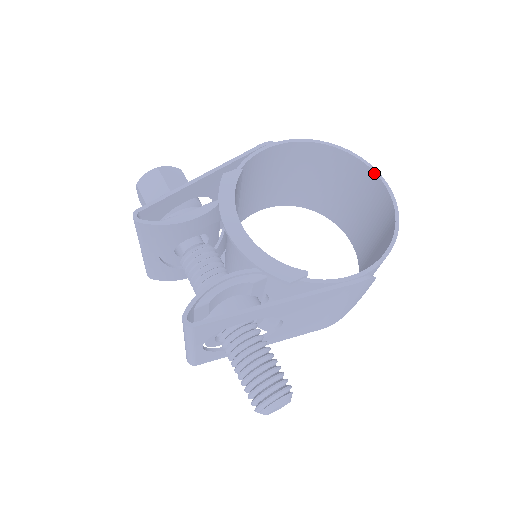
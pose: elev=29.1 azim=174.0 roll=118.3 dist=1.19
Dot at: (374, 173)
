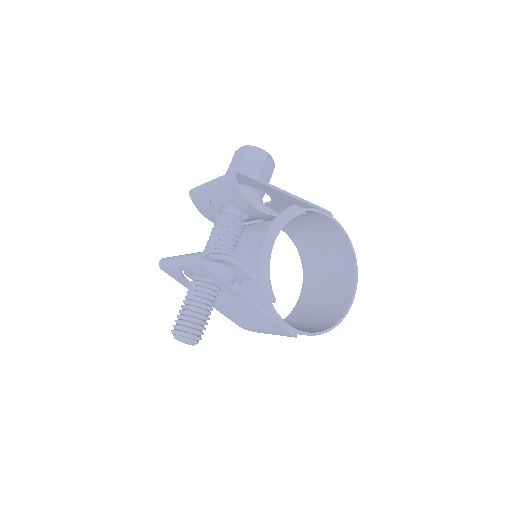
Dot at: (354, 289)
